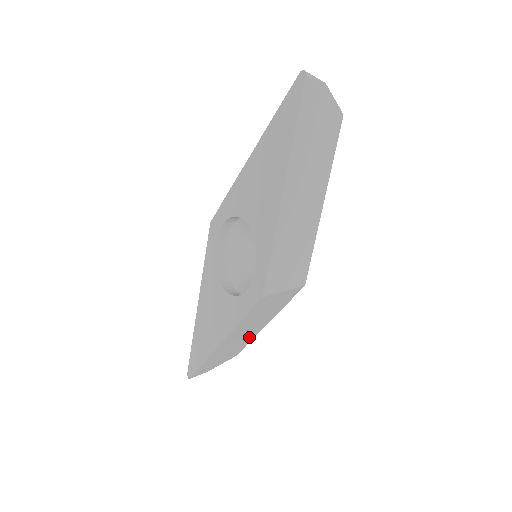
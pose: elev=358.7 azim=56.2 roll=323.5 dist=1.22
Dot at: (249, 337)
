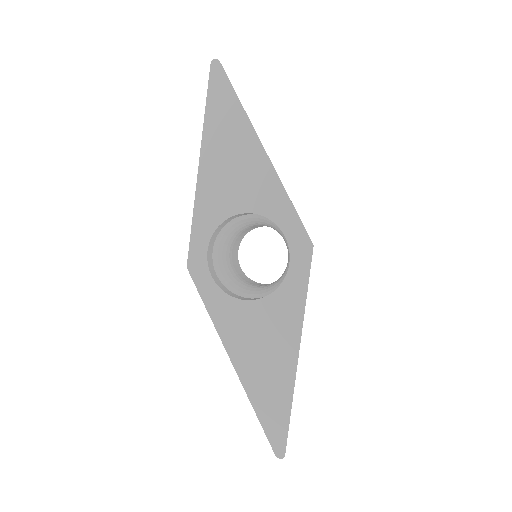
Dot at: occluded
